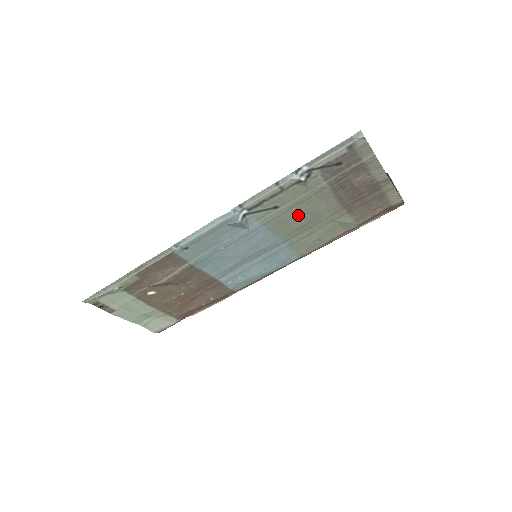
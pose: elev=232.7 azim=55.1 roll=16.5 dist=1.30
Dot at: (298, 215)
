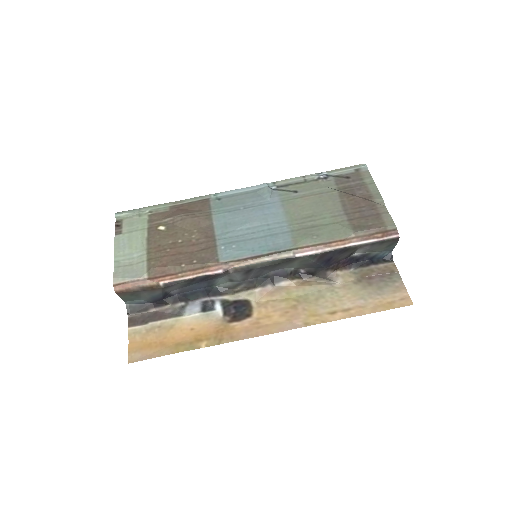
Dot at: (309, 205)
